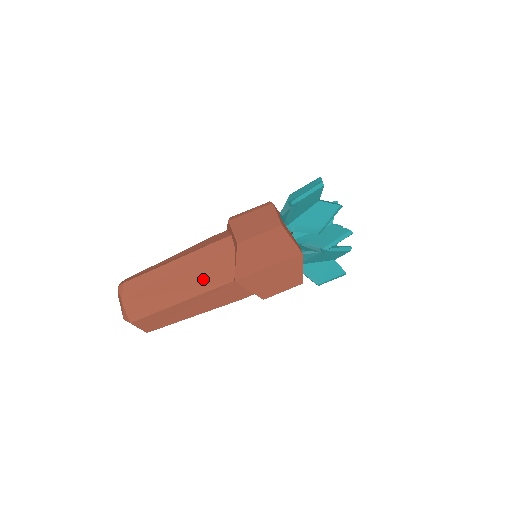
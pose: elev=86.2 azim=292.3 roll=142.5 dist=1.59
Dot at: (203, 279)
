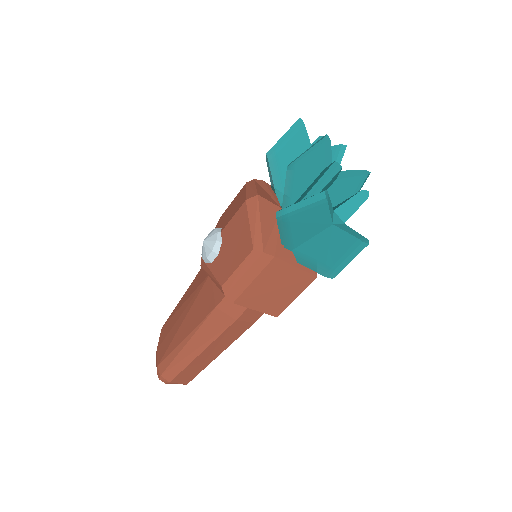
Dot at: occluded
